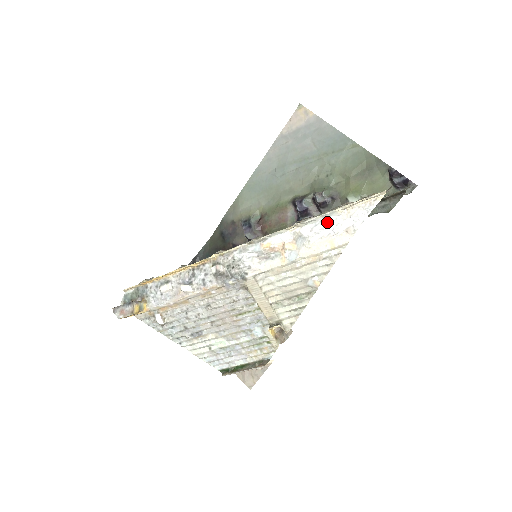
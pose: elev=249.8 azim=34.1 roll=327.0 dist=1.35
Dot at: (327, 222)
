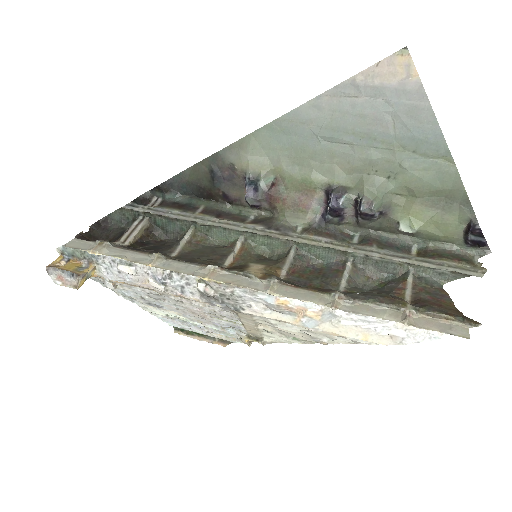
Dot at: (374, 319)
